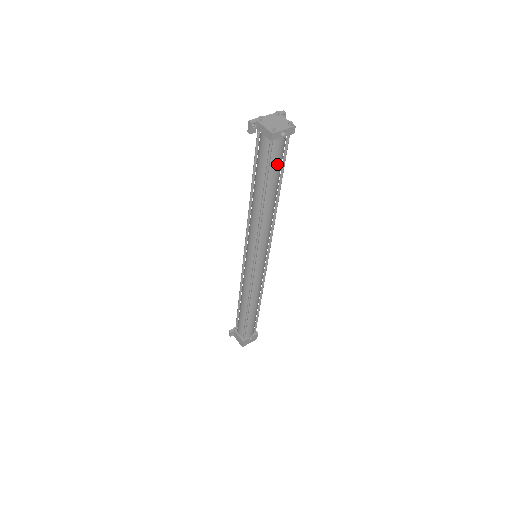
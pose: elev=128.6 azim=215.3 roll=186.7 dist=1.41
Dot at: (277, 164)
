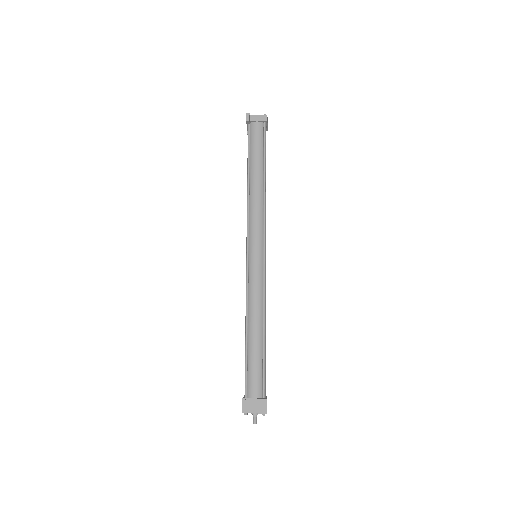
Dot at: occluded
